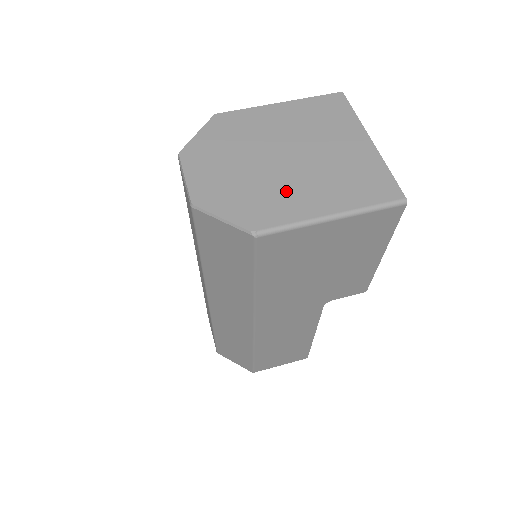
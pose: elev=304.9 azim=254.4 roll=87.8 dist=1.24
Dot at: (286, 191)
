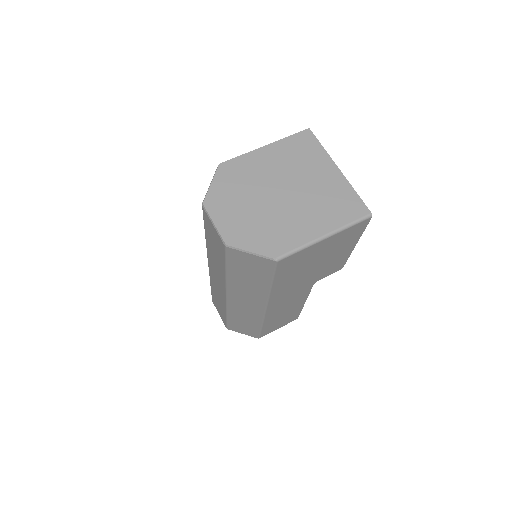
Dot at: (289, 222)
